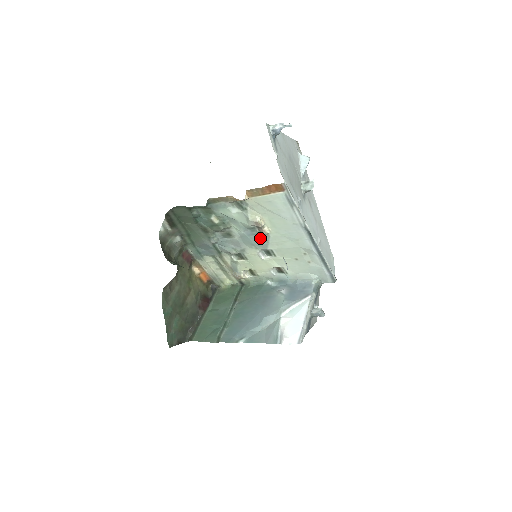
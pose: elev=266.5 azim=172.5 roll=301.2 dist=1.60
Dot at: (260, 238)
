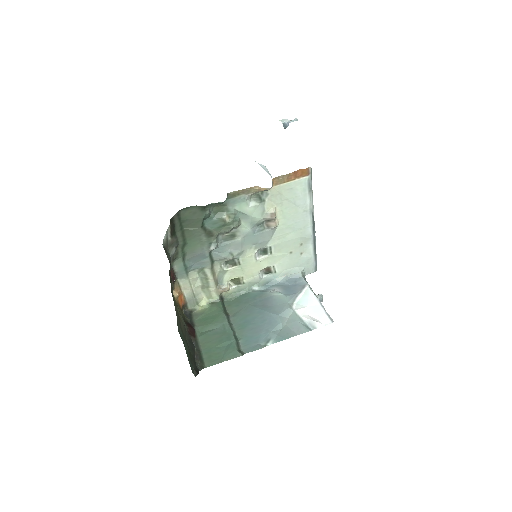
Dot at: (265, 234)
